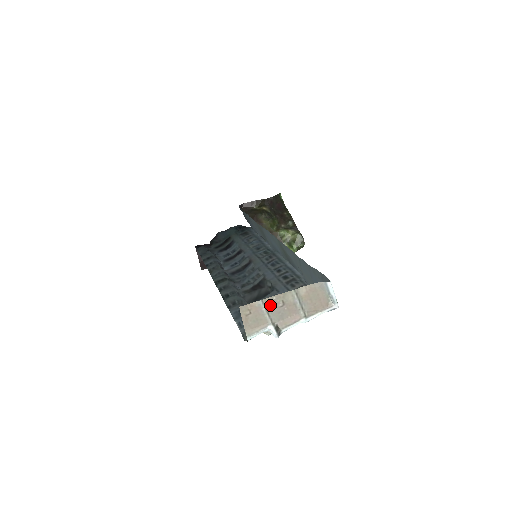
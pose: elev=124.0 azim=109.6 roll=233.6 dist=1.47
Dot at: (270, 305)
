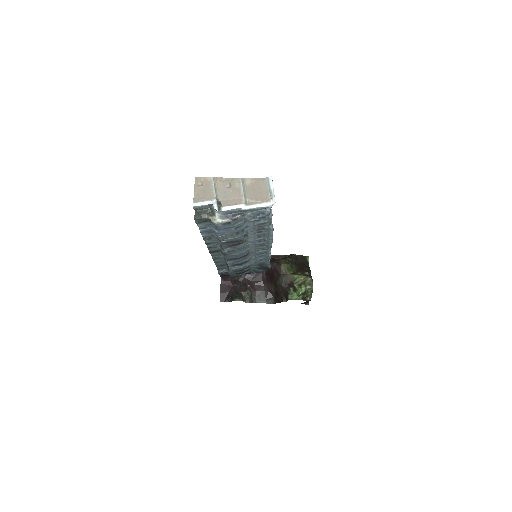
Dot at: (219, 183)
